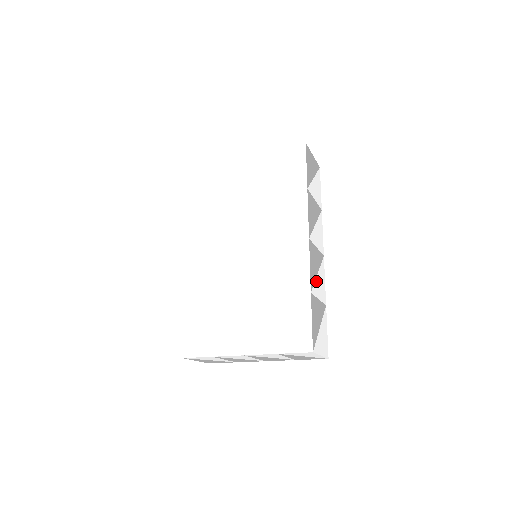
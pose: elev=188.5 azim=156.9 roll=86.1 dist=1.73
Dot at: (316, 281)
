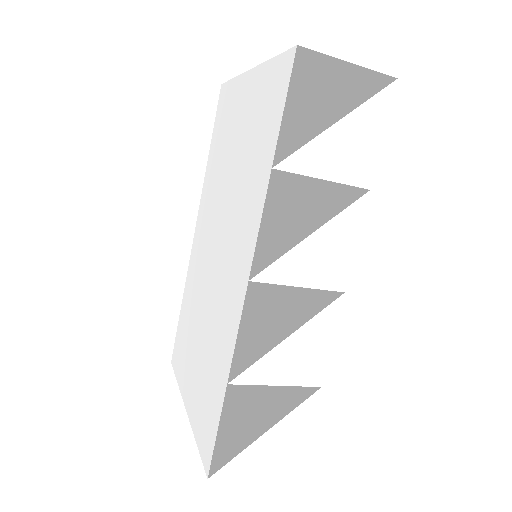
Dot at: (271, 355)
